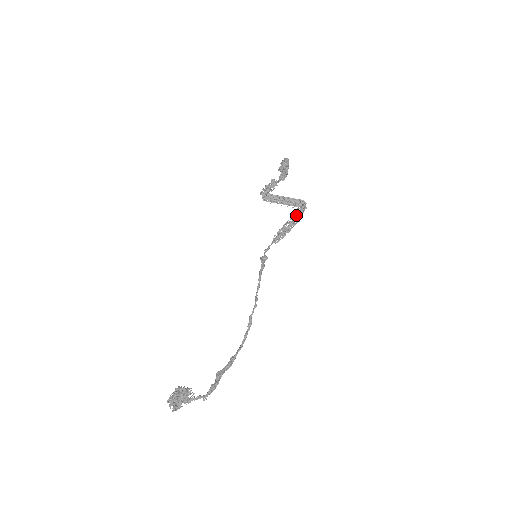
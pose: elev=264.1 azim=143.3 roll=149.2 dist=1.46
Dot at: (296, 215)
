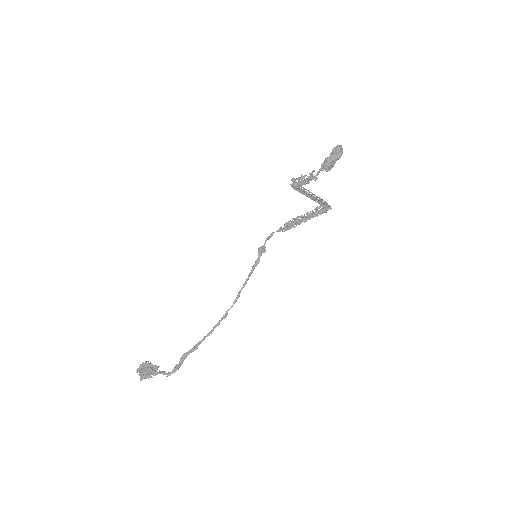
Dot at: (315, 214)
